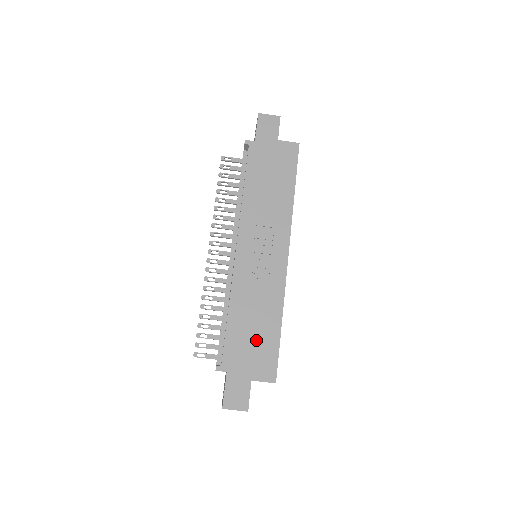
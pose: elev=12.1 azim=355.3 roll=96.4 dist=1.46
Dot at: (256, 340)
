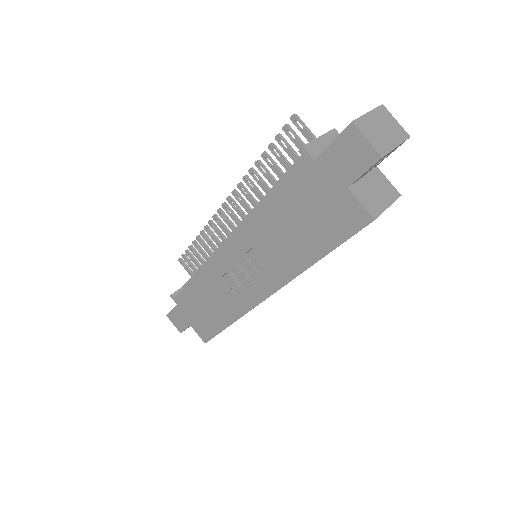
Dot at: (205, 313)
